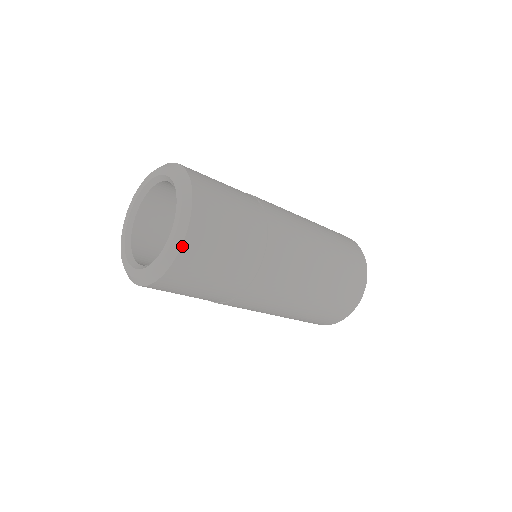
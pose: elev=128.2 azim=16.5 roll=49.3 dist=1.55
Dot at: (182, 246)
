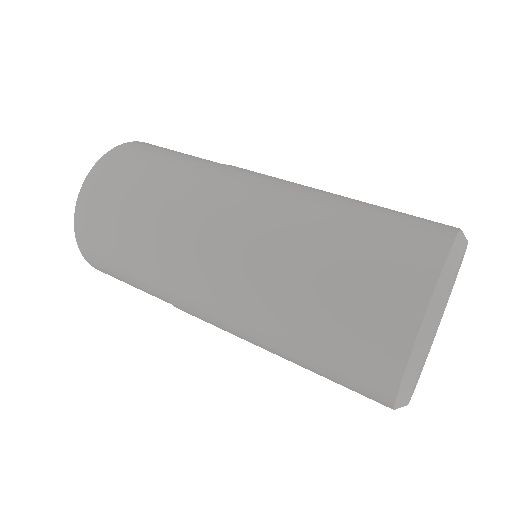
Dot at: (76, 209)
